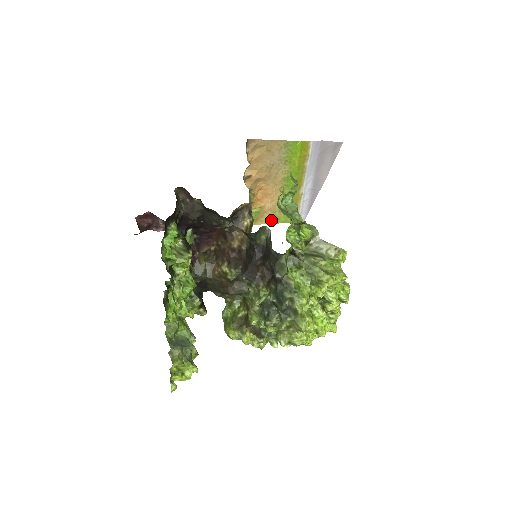
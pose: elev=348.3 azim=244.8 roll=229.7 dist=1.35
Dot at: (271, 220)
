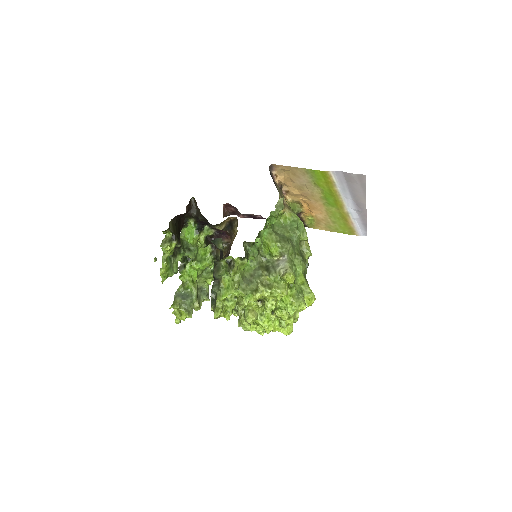
Dot at: (330, 228)
